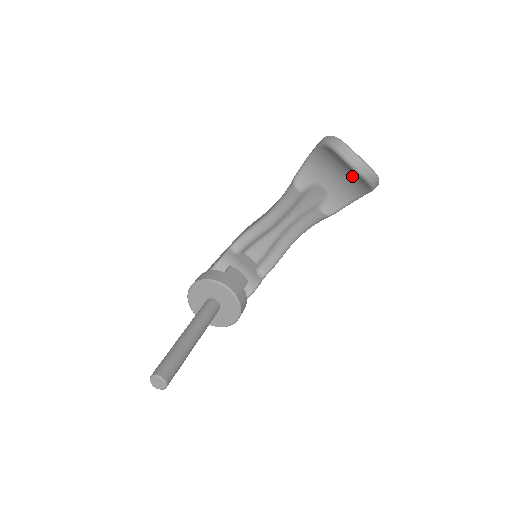
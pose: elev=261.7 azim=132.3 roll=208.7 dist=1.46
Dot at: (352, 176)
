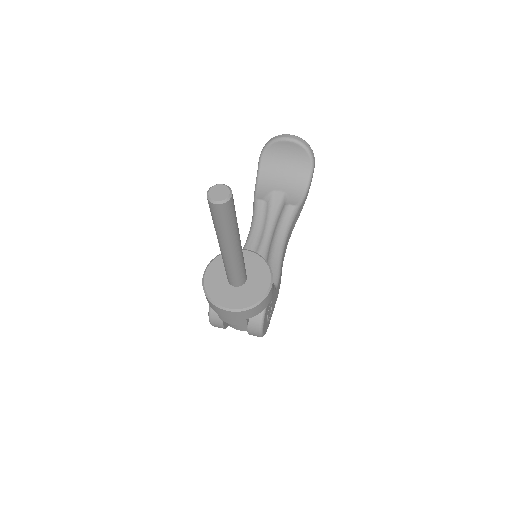
Dot at: (294, 162)
